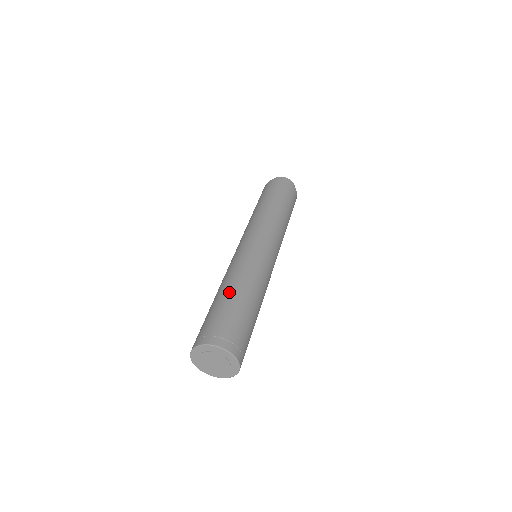
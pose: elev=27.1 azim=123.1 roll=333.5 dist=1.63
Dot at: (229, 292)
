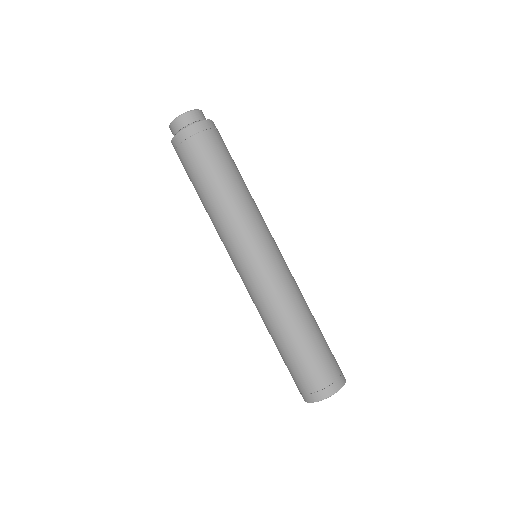
Dot at: (284, 343)
